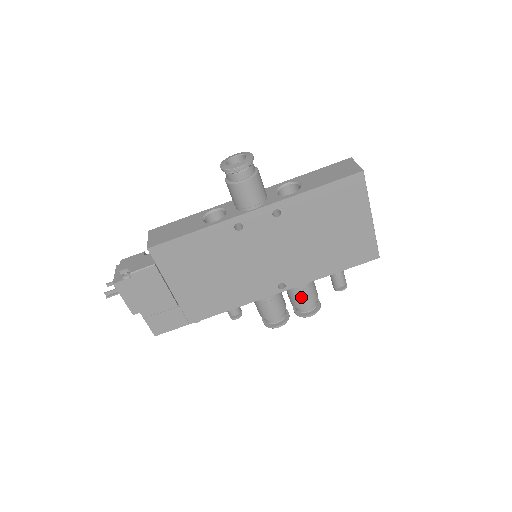
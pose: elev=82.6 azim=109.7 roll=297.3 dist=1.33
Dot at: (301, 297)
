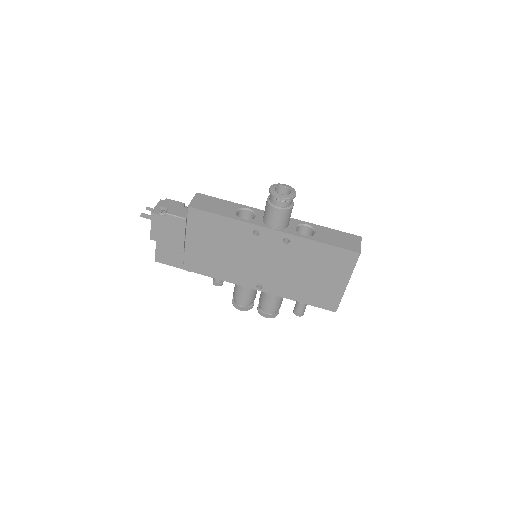
Dot at: (268, 302)
